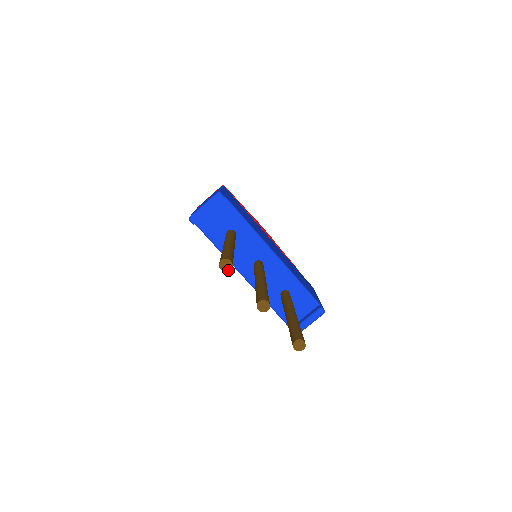
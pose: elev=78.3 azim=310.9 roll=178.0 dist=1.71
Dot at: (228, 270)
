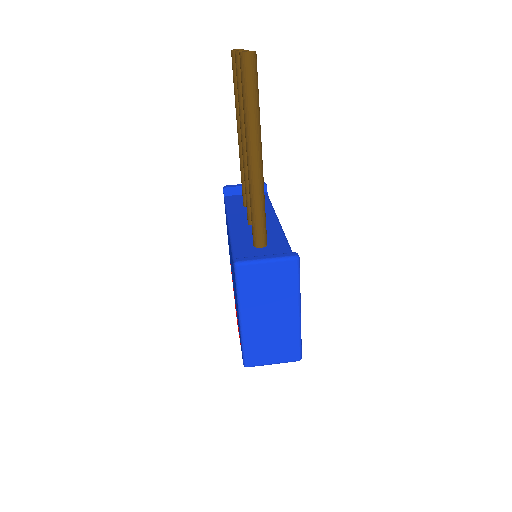
Dot at: occluded
